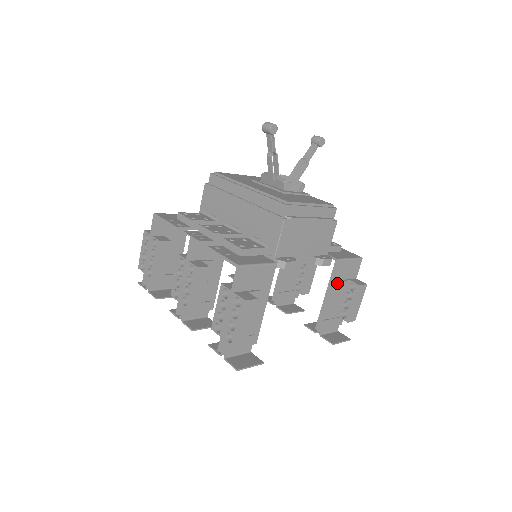
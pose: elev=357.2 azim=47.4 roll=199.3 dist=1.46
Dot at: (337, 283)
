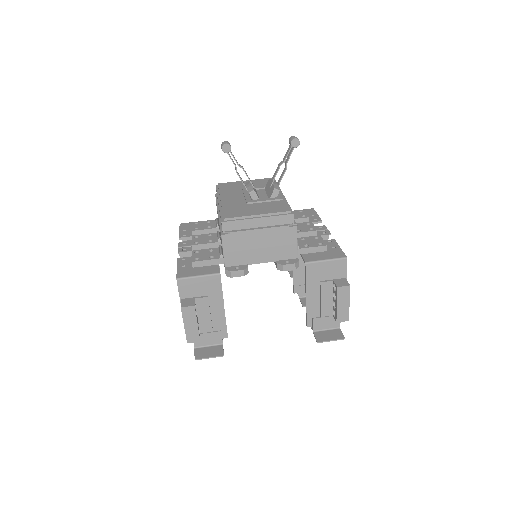
Dot at: (316, 284)
